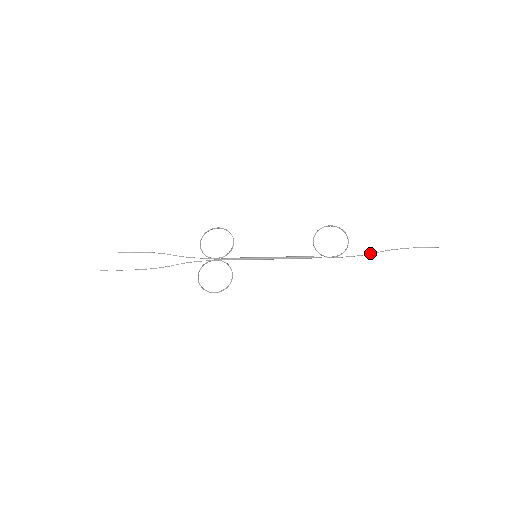
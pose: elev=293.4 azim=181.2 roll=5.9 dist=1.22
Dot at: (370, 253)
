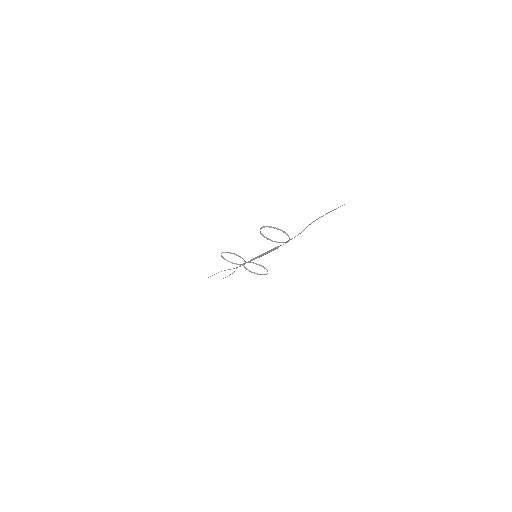
Dot at: (302, 231)
